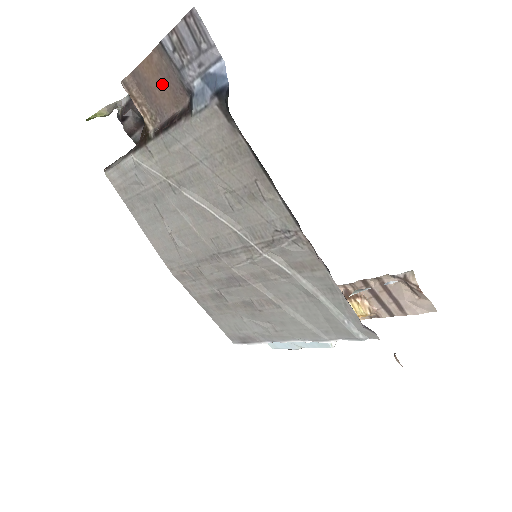
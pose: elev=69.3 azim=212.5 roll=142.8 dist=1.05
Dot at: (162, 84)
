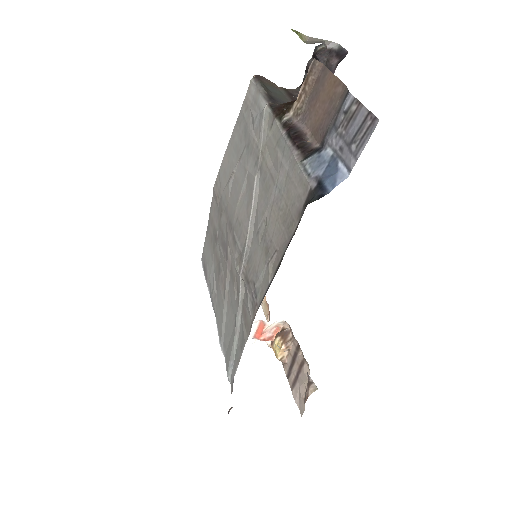
Dot at: (324, 108)
